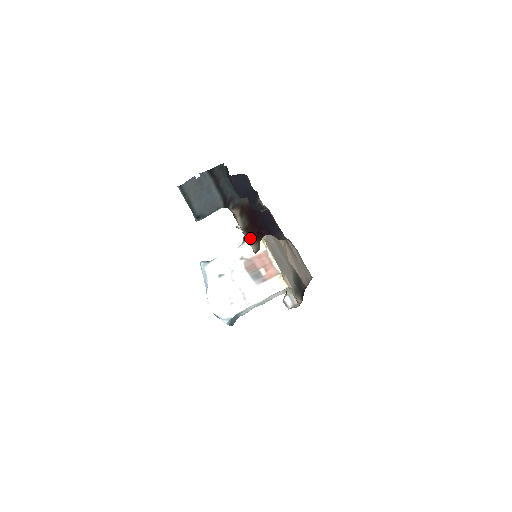
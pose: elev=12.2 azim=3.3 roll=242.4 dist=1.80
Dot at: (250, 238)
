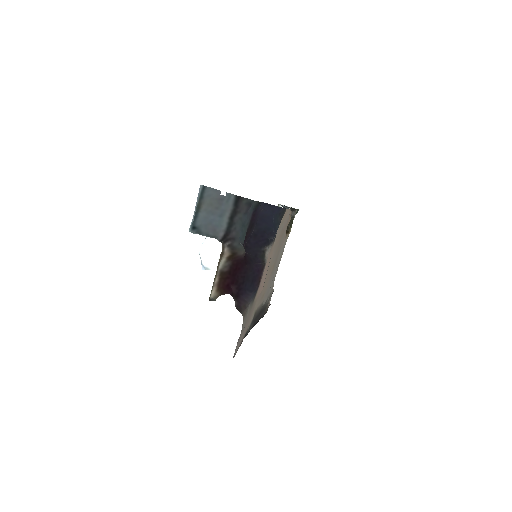
Dot at: (218, 283)
